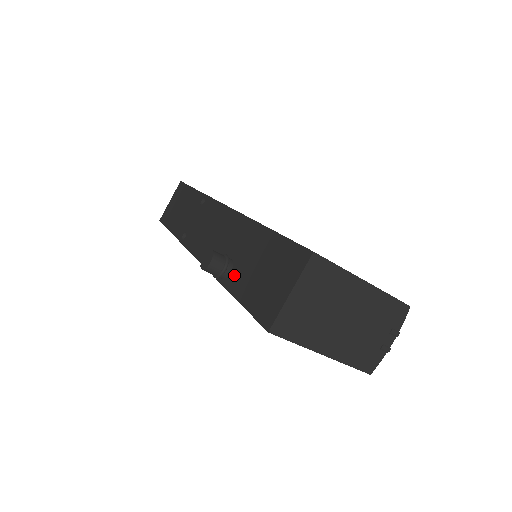
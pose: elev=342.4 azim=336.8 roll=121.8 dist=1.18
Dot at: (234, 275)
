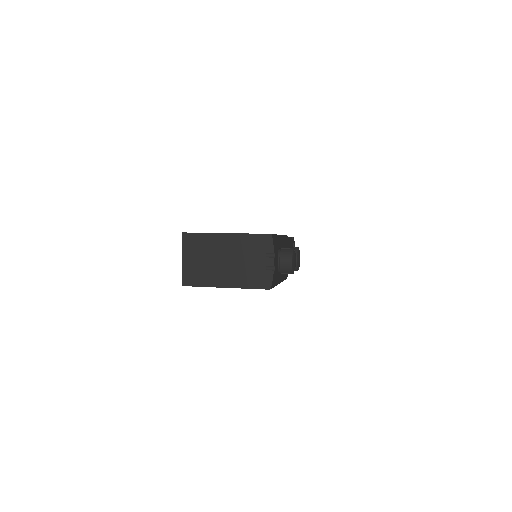
Dot at: occluded
